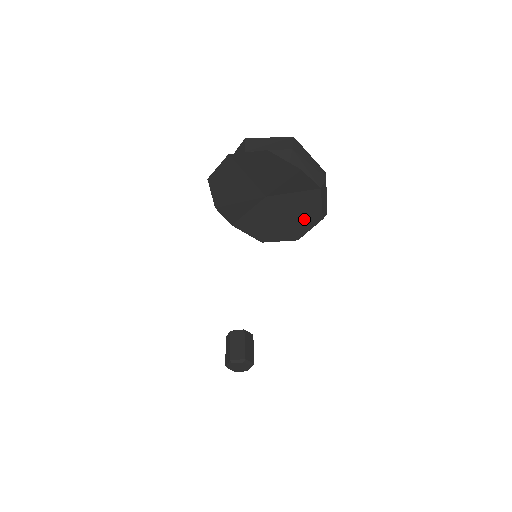
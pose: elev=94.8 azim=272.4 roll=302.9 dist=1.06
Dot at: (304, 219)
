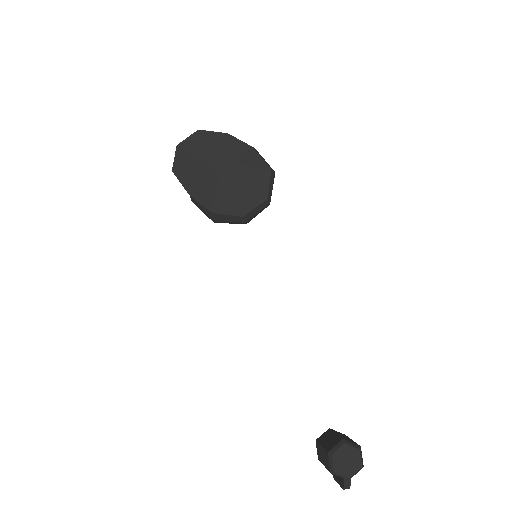
Dot at: (259, 177)
